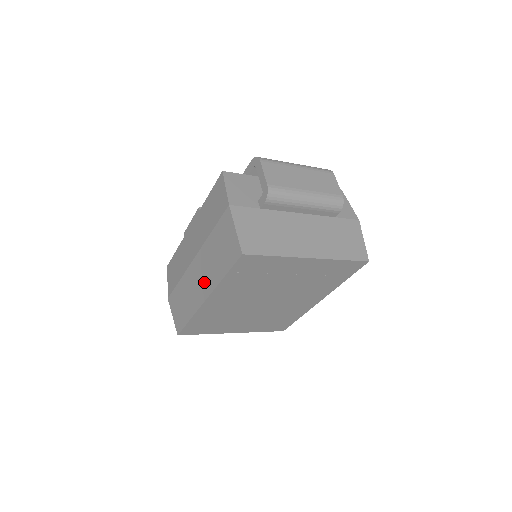
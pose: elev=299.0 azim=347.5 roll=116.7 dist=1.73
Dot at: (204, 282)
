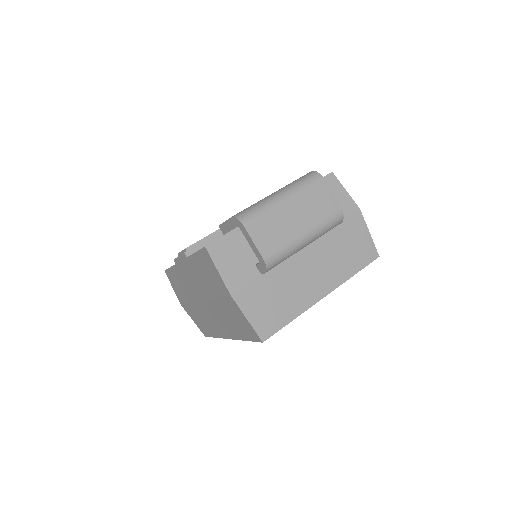
Dot at: (222, 326)
